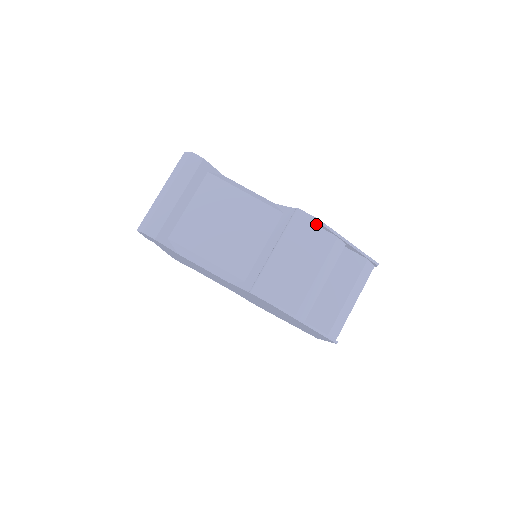
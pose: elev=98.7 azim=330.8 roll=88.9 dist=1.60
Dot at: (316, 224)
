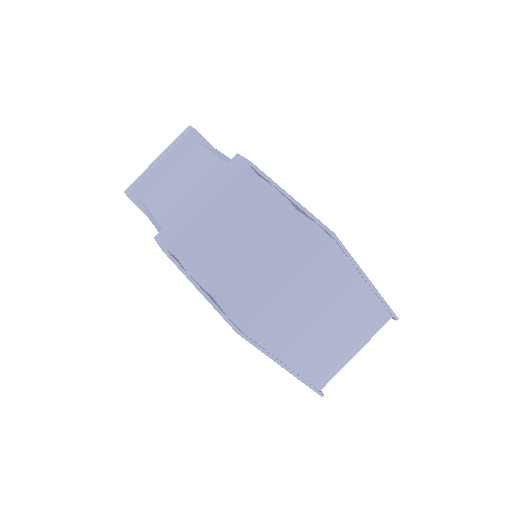
Dot at: (245, 166)
